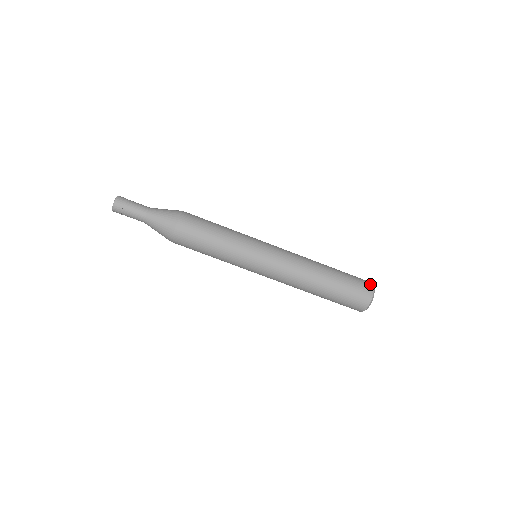
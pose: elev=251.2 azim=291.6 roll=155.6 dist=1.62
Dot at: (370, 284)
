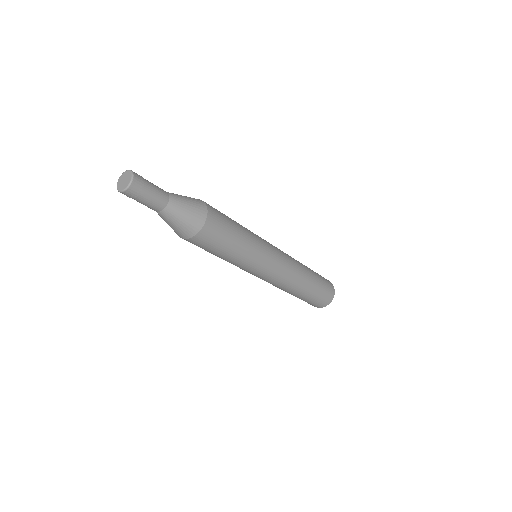
Dot at: (331, 283)
